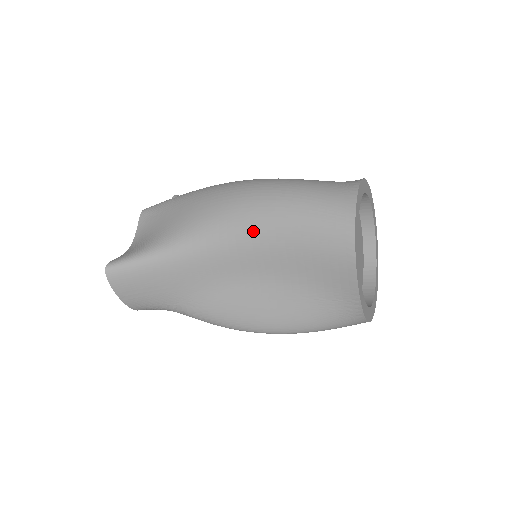
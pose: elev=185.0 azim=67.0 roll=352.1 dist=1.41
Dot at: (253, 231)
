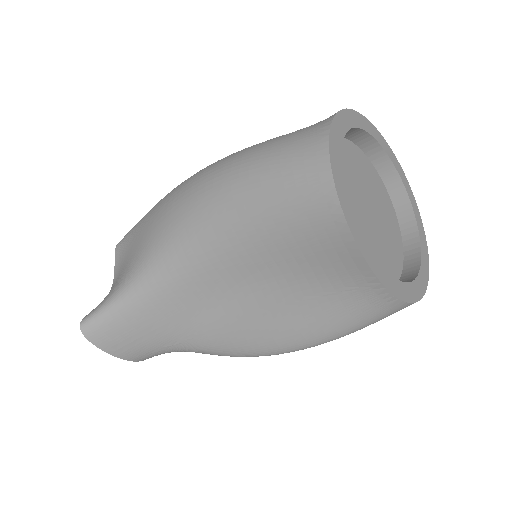
Dot at: (216, 231)
